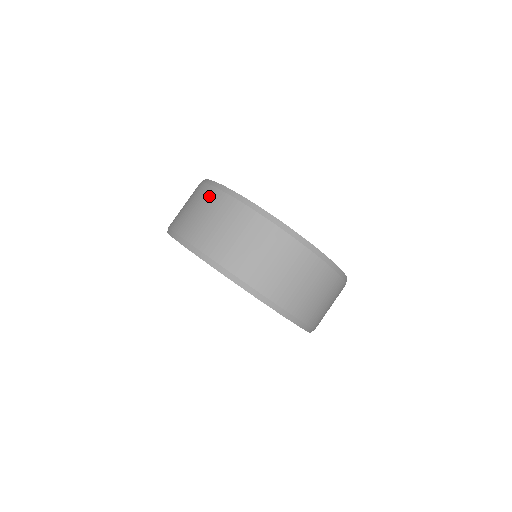
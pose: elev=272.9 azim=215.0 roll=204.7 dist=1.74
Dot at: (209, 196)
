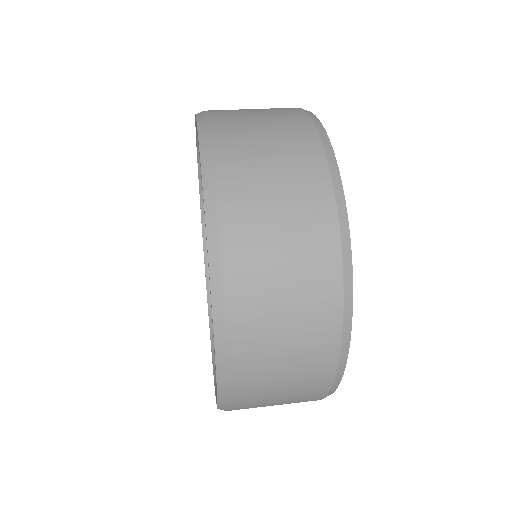
Dot at: (284, 108)
